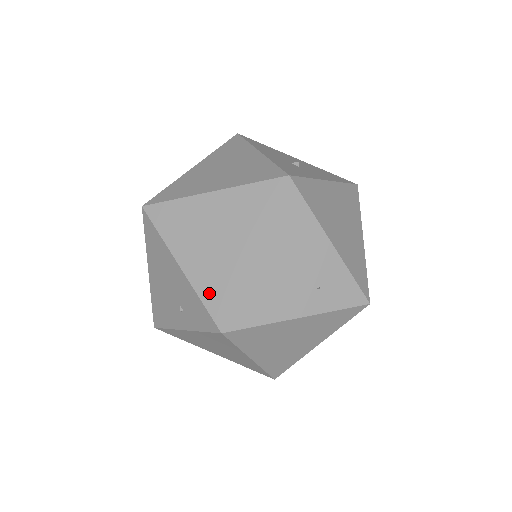
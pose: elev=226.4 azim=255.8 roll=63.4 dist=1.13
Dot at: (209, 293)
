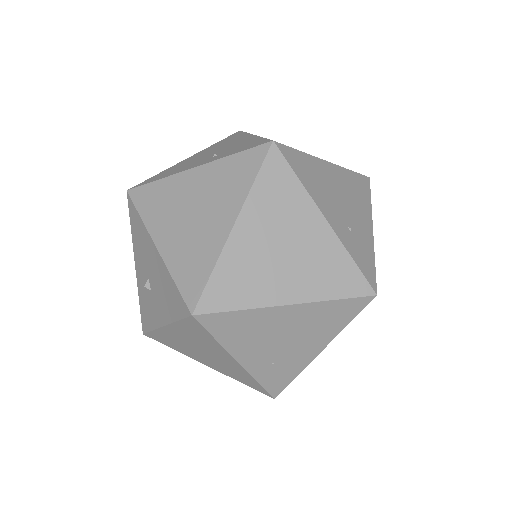
Dot at: occluded
